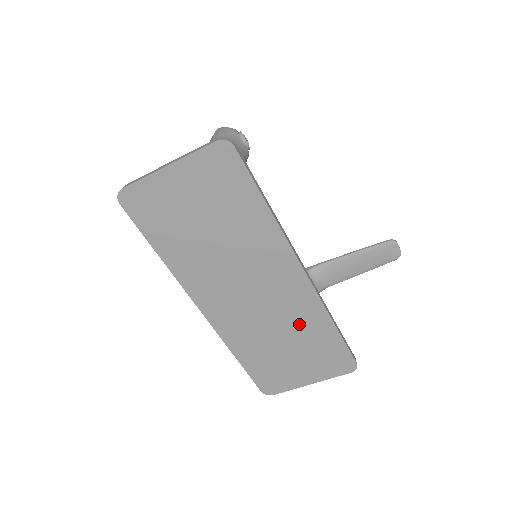
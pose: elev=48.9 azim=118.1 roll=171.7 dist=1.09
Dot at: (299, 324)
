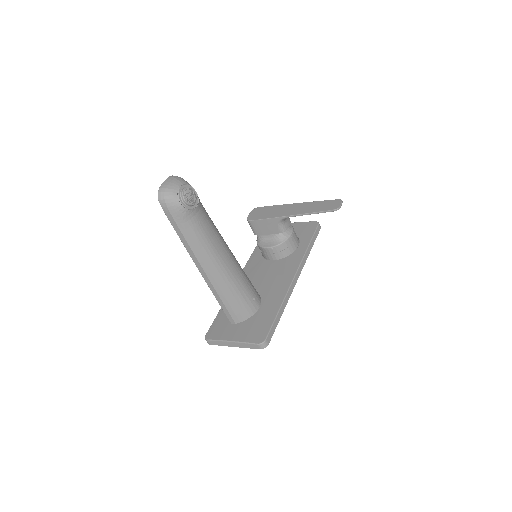
Dot at: occluded
